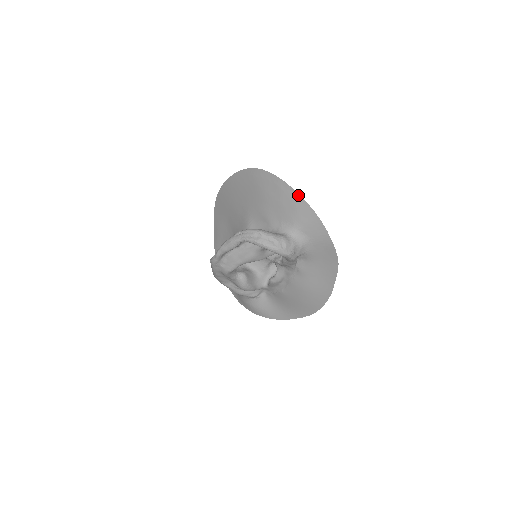
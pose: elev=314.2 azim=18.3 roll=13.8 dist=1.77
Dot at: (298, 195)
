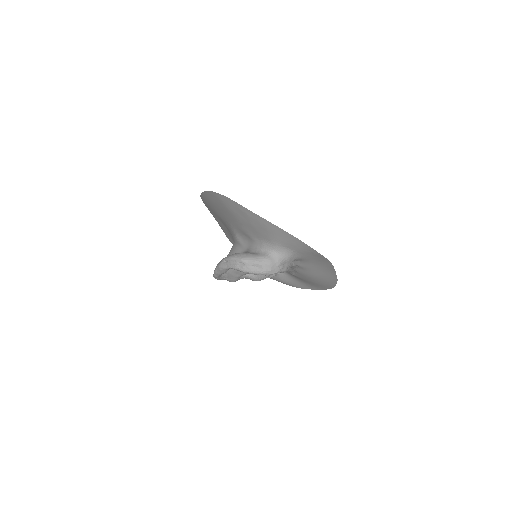
Dot at: (265, 220)
